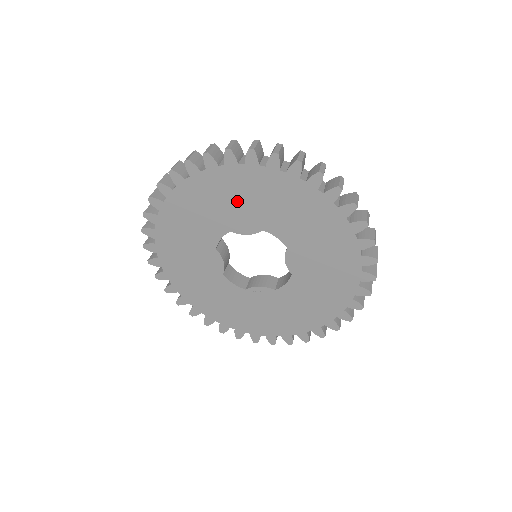
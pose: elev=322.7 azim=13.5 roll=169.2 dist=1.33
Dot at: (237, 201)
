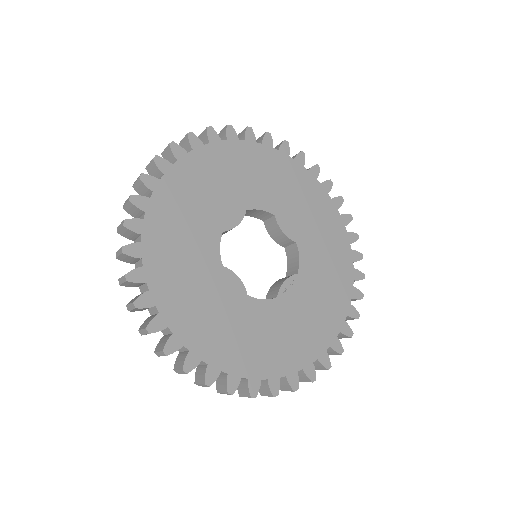
Dot at: (208, 192)
